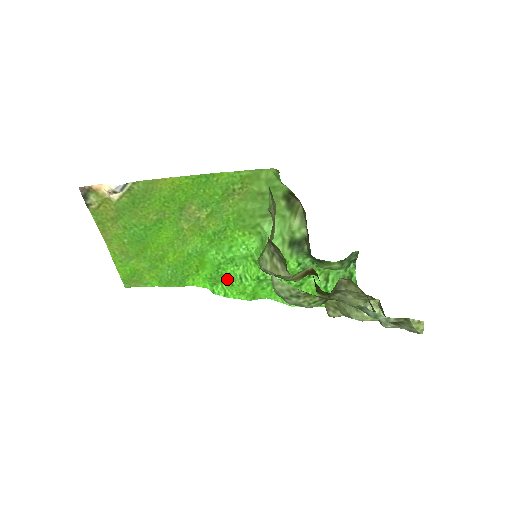
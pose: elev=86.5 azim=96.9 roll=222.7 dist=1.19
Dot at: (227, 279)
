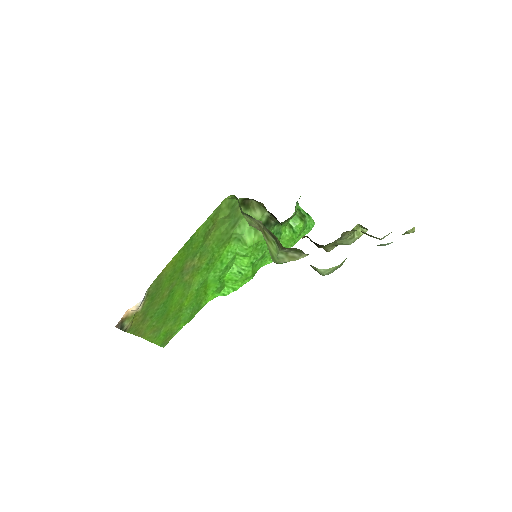
Dot at: (229, 280)
